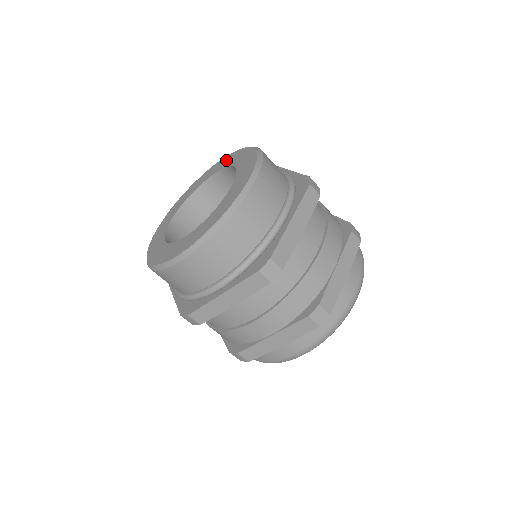
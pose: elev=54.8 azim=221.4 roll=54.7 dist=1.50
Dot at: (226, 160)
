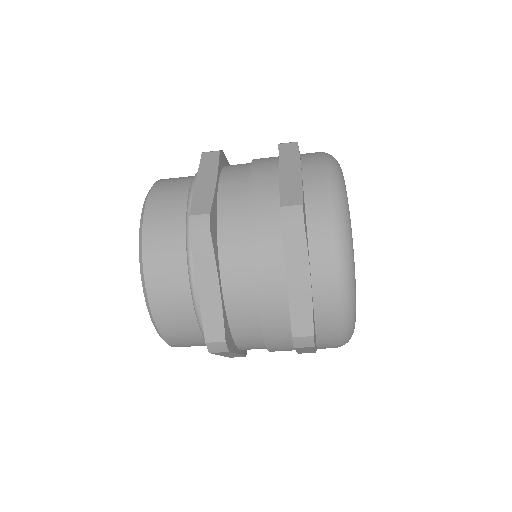
Dot at: occluded
